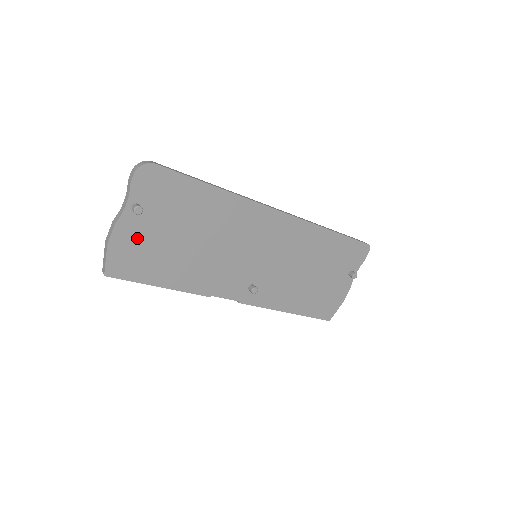
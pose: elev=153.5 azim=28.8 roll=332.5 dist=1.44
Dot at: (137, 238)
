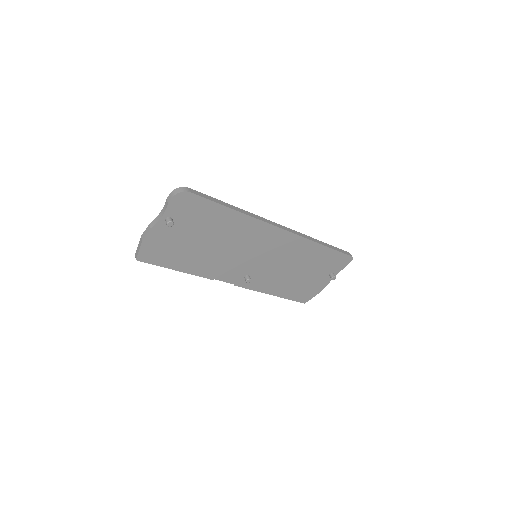
Dot at: (165, 239)
